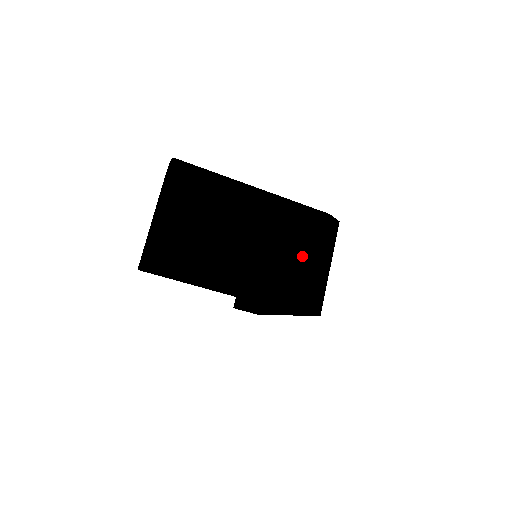
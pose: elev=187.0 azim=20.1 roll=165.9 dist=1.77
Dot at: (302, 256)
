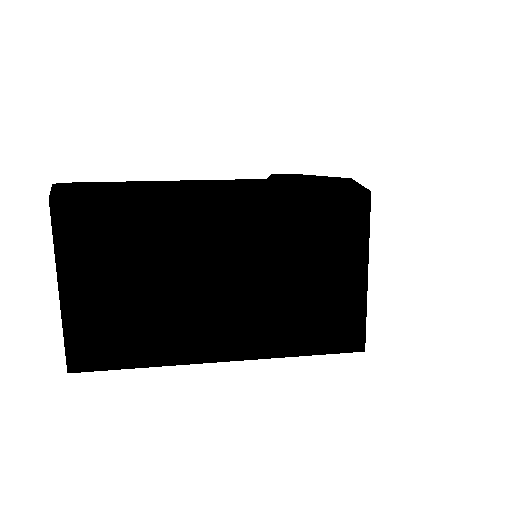
Dot at: (315, 273)
